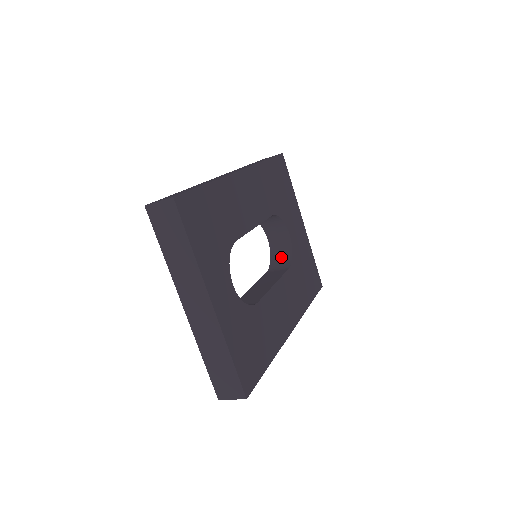
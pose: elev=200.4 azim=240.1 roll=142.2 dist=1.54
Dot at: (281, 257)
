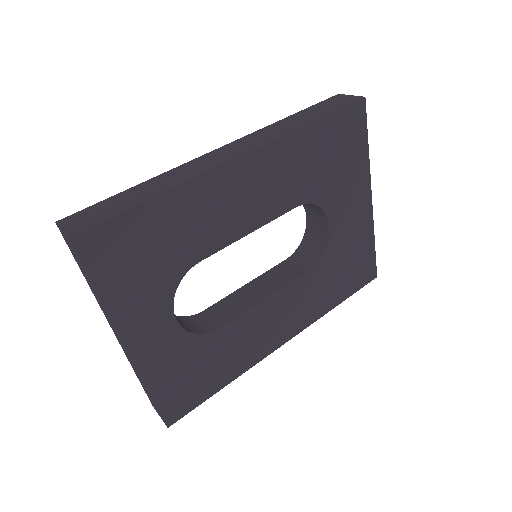
Dot at: (312, 246)
